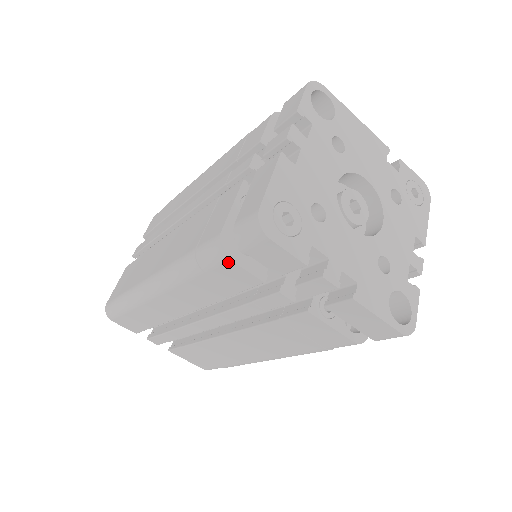
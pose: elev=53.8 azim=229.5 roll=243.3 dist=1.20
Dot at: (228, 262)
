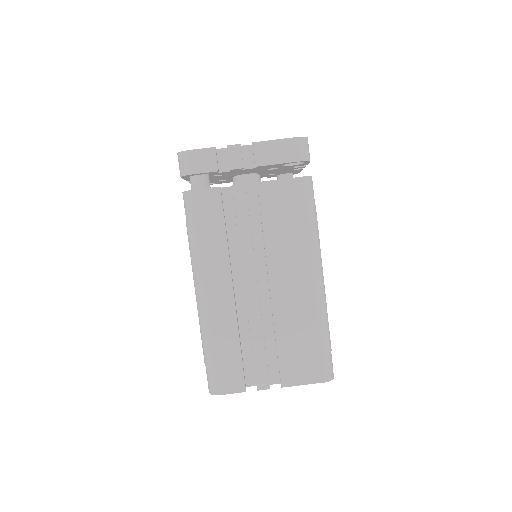
Dot at: (194, 193)
